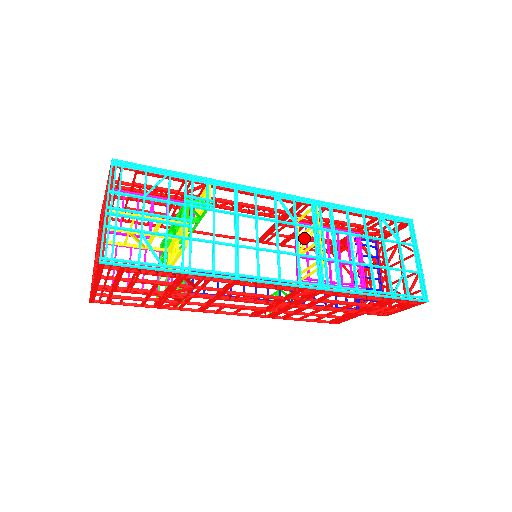
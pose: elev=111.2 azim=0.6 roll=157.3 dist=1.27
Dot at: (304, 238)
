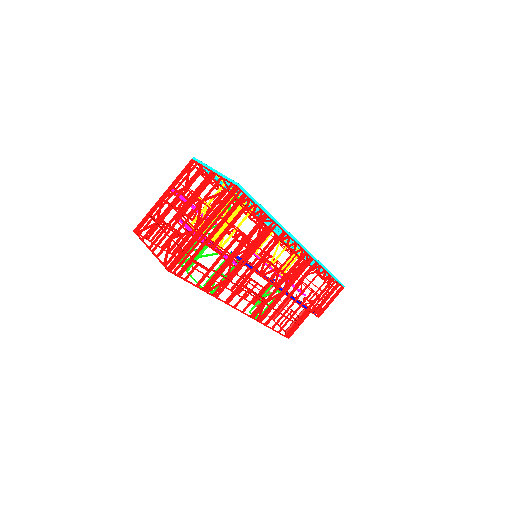
Dot at: (247, 281)
